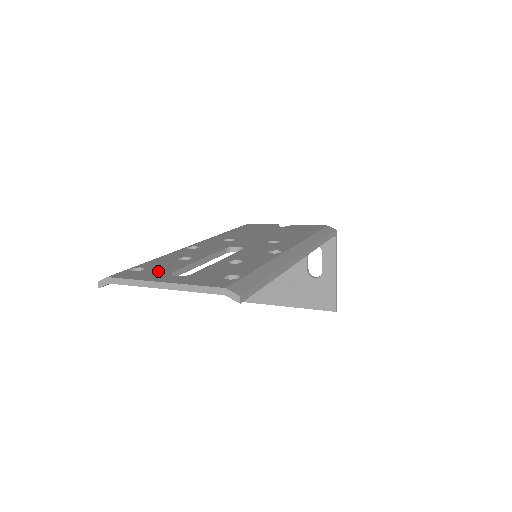
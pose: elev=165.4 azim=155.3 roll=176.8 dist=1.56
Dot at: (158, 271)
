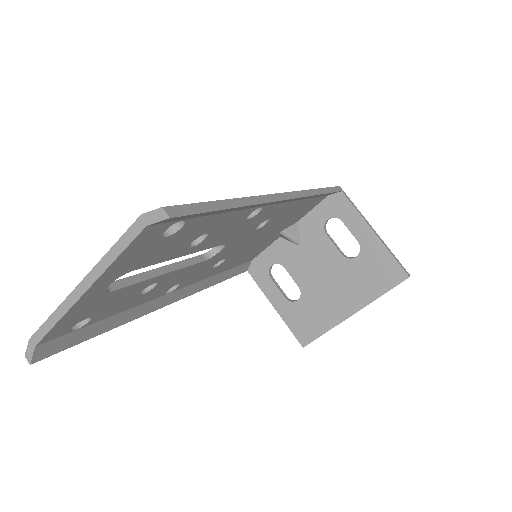
Dot at: occluded
